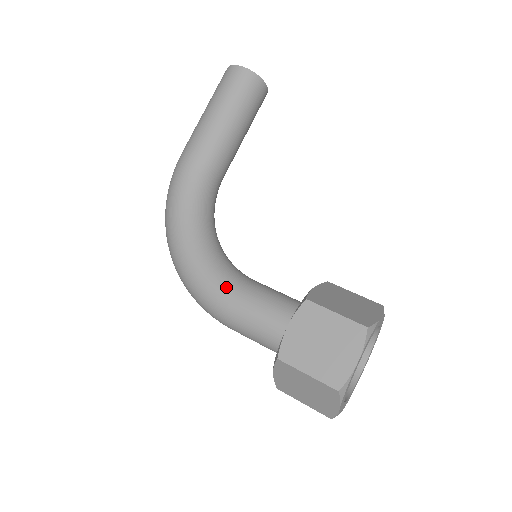
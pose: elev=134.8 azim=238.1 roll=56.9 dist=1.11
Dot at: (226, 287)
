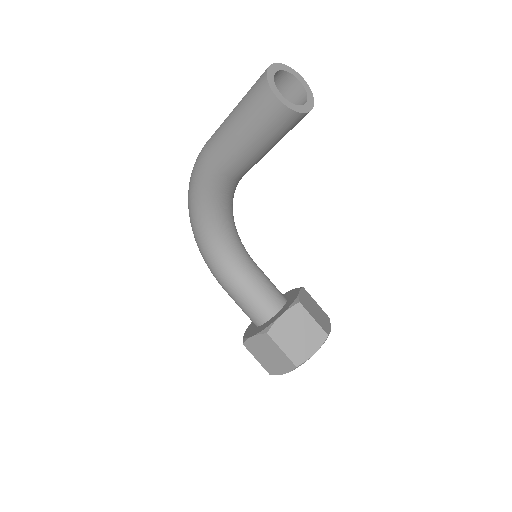
Dot at: (225, 278)
